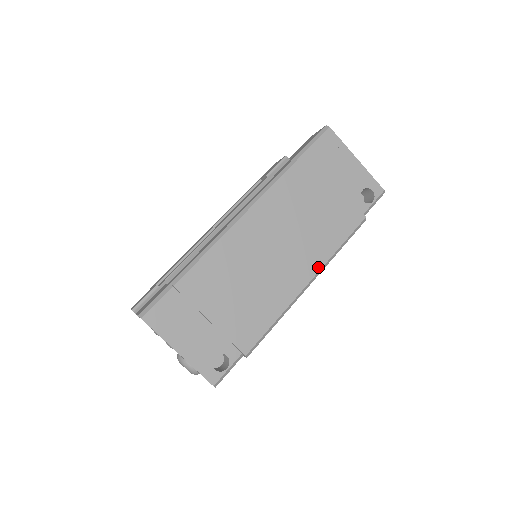
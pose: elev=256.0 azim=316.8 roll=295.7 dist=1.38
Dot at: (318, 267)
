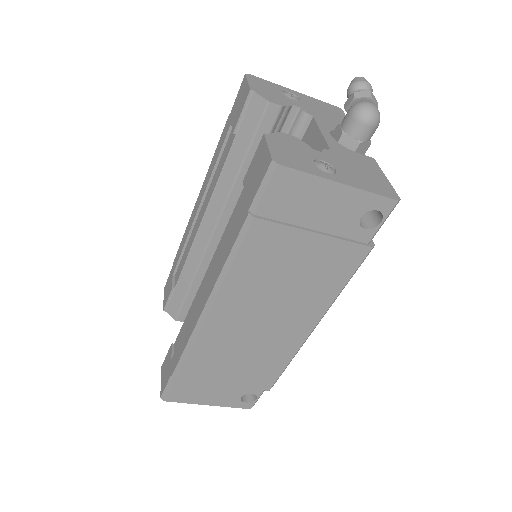
Dot at: (319, 315)
